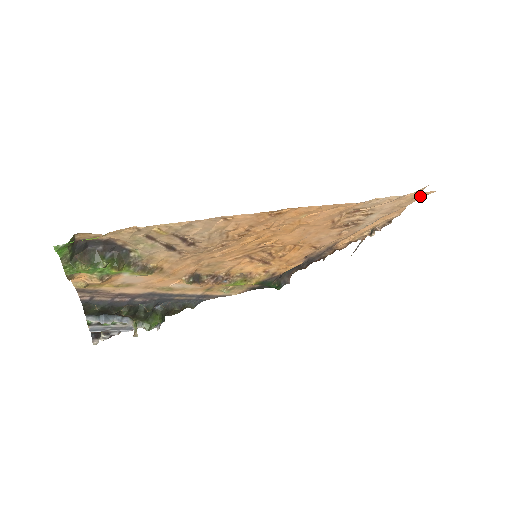
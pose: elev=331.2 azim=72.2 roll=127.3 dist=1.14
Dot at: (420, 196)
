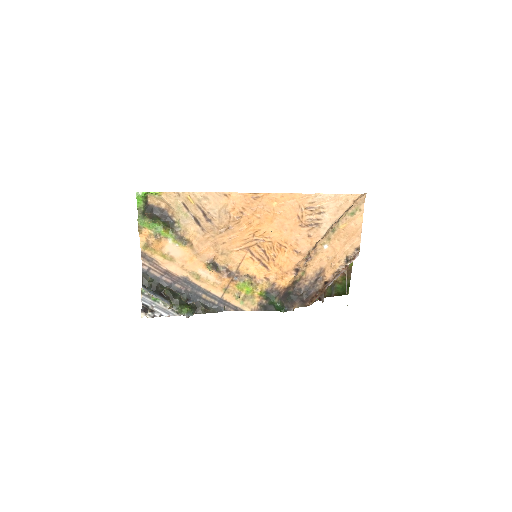
Dot at: (352, 198)
